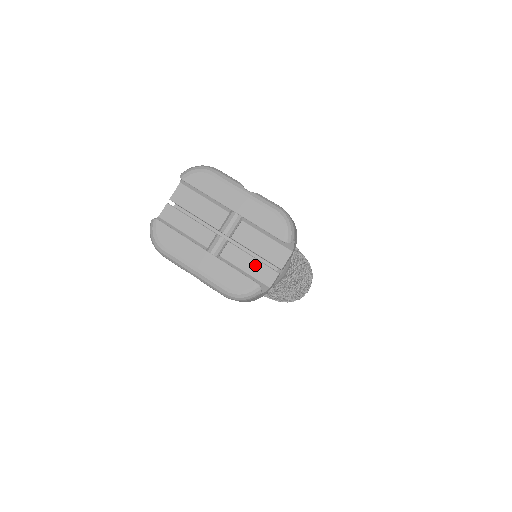
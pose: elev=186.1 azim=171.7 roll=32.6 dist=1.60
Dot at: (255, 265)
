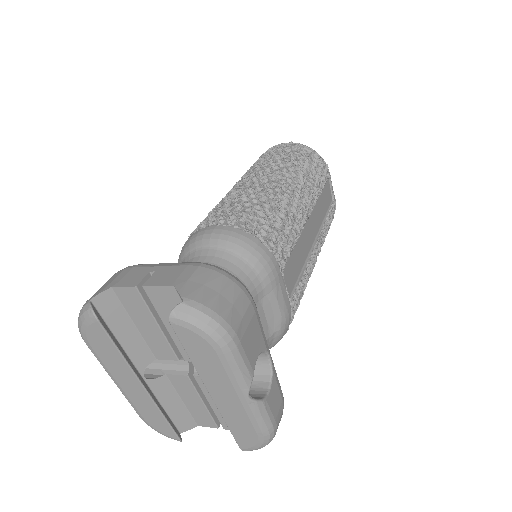
Dot at: (199, 408)
